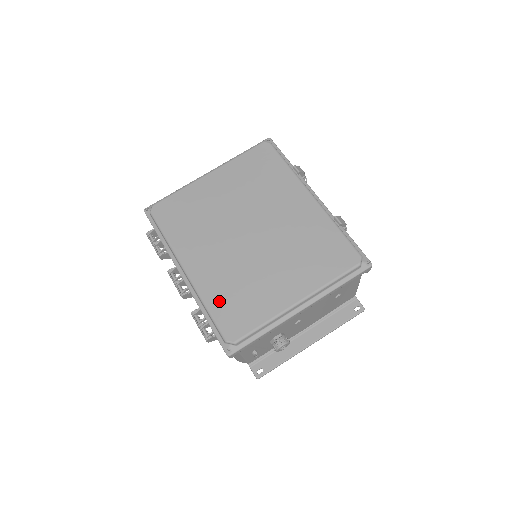
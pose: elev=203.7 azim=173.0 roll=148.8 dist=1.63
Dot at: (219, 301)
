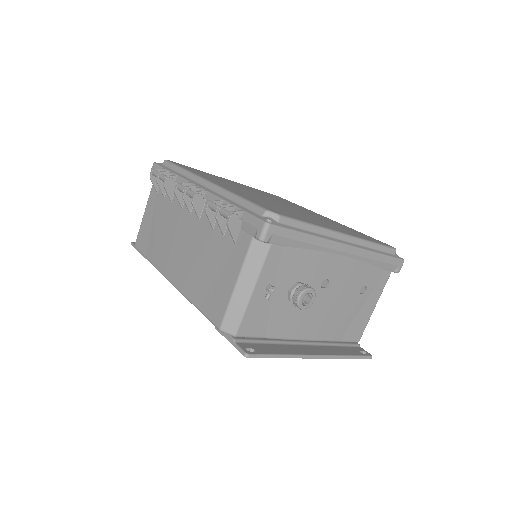
Dot at: (252, 199)
